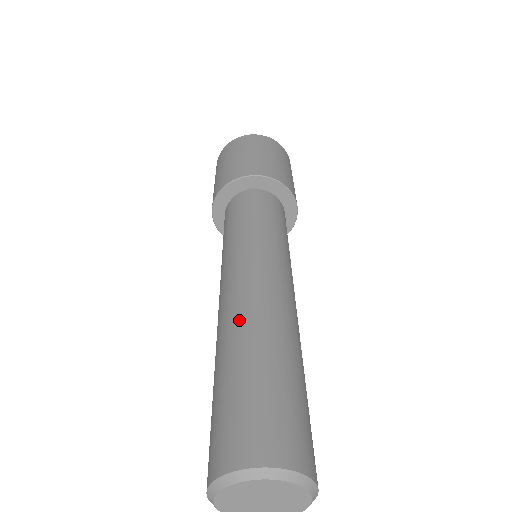
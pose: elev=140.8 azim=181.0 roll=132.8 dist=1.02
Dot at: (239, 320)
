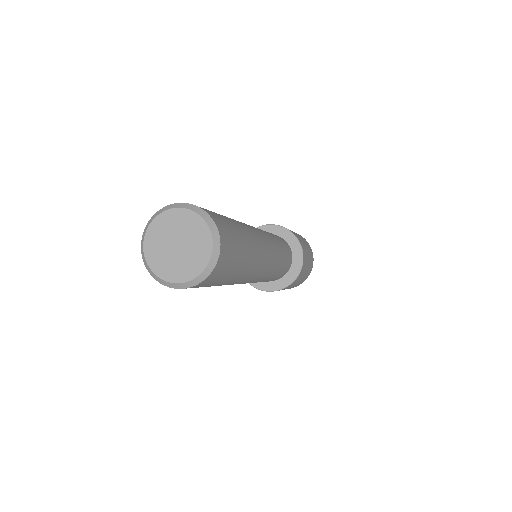
Dot at: occluded
